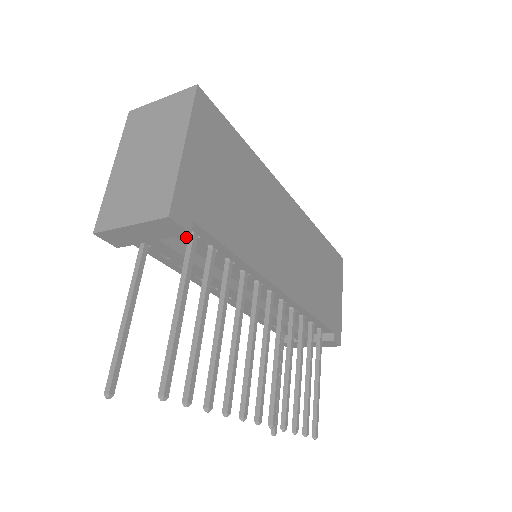
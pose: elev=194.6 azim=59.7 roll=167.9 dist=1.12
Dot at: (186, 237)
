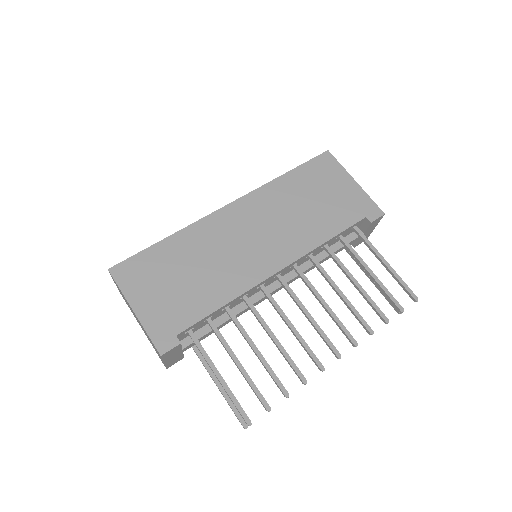
Dot at: occluded
